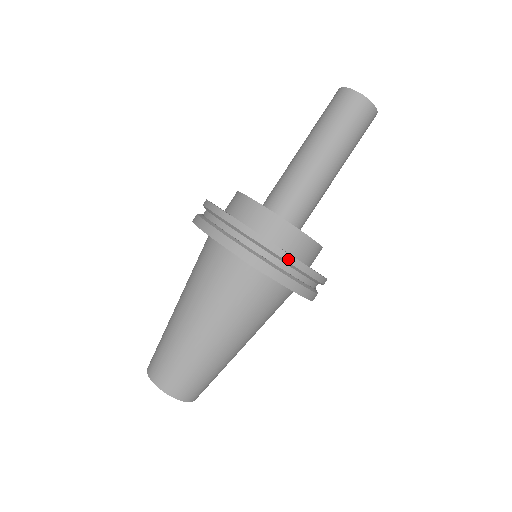
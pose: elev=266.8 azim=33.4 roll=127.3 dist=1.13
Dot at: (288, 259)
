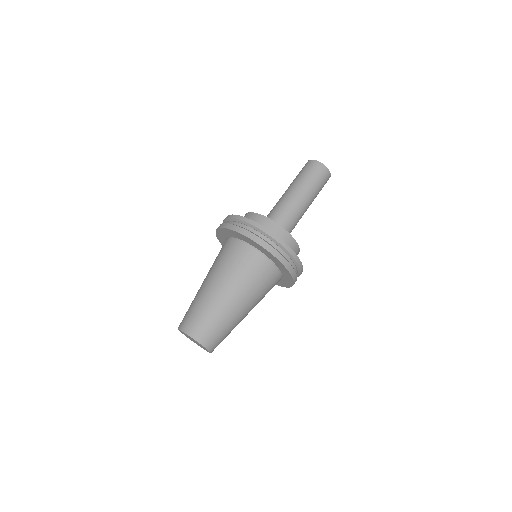
Dot at: (261, 229)
